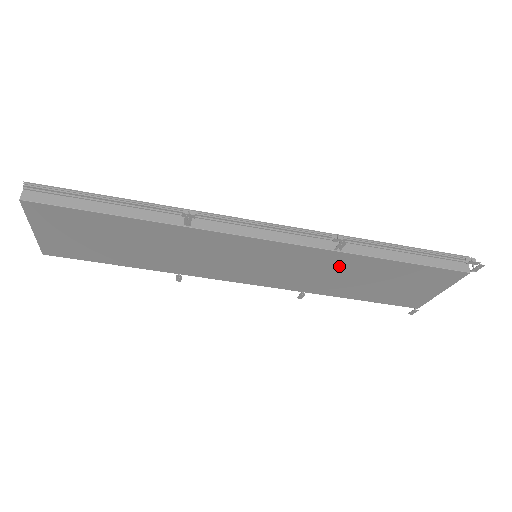
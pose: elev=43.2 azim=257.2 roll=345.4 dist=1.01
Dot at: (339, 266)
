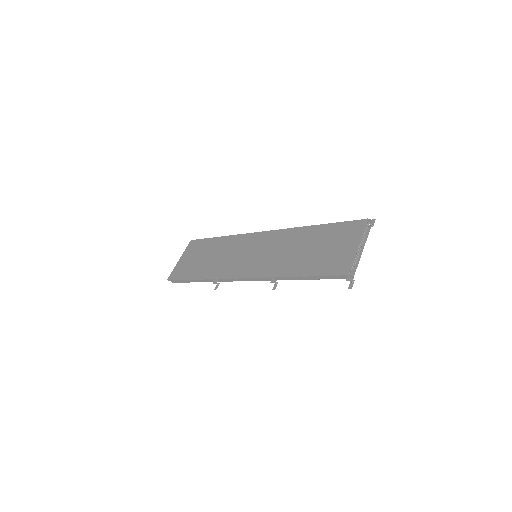
Dot at: occluded
